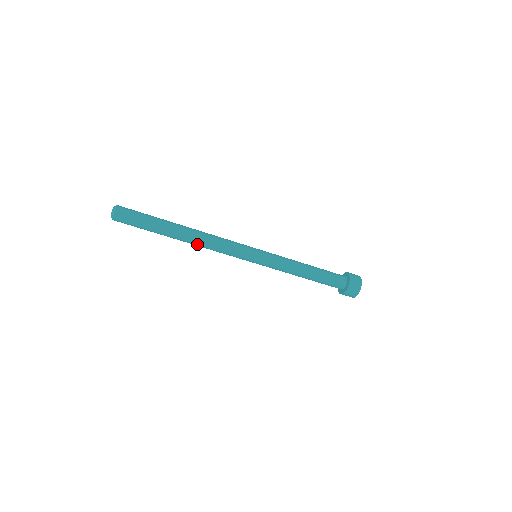
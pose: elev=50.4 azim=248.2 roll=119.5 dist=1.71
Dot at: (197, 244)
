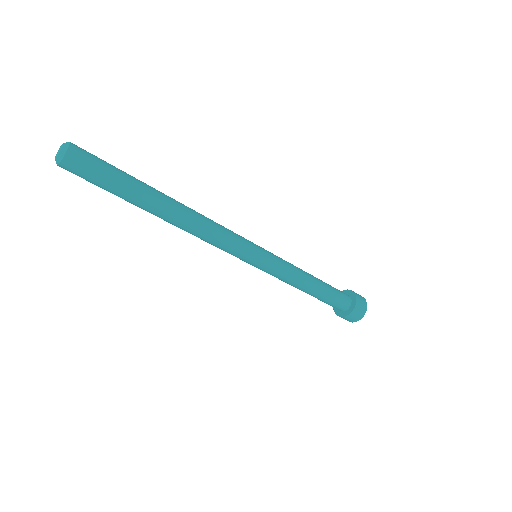
Dot at: (185, 227)
